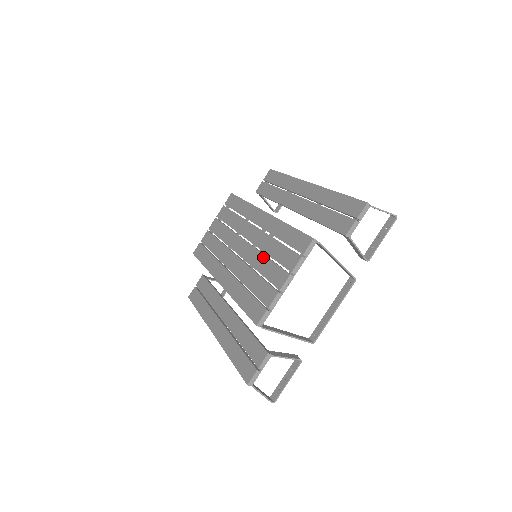
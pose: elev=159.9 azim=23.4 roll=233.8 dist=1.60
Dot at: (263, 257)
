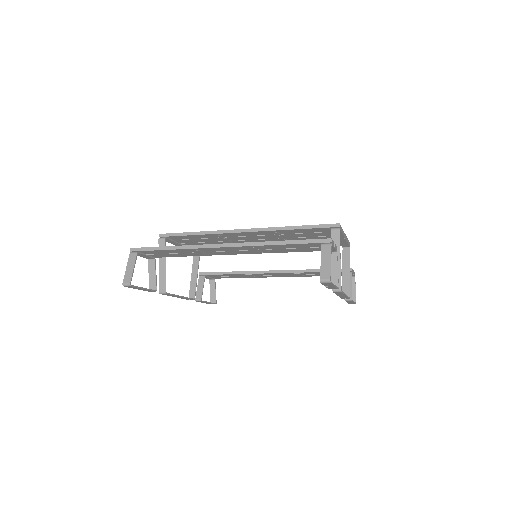
Dot at: occluded
